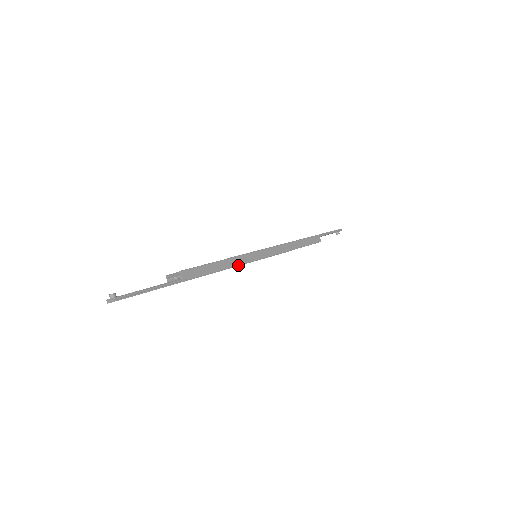
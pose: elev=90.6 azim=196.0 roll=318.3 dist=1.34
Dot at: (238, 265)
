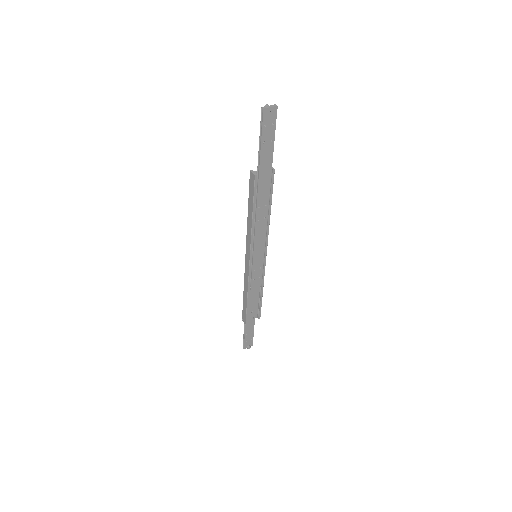
Dot at: occluded
